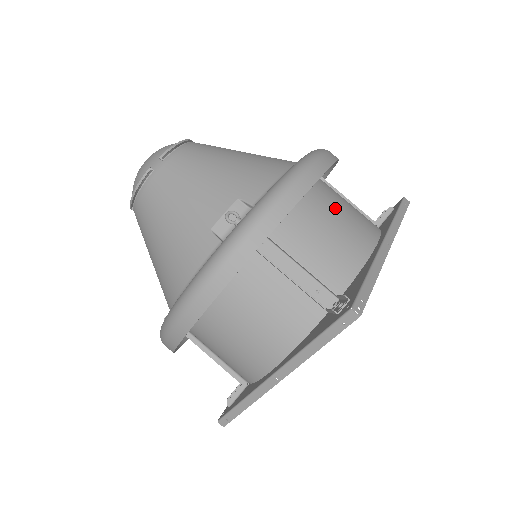
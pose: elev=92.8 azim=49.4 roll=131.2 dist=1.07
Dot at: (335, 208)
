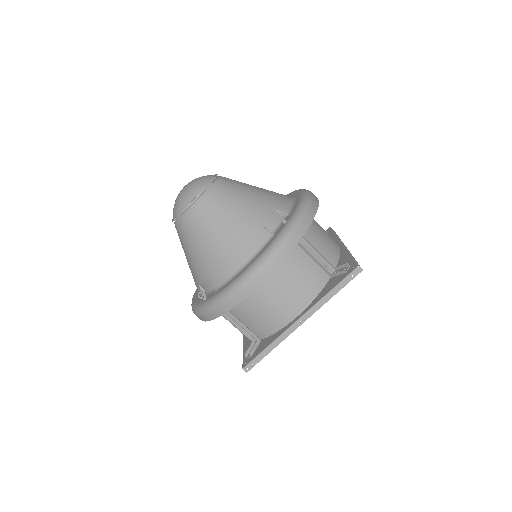
Dot at: (271, 294)
